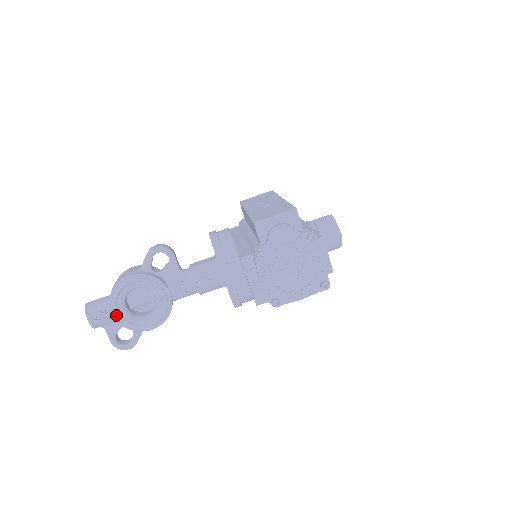
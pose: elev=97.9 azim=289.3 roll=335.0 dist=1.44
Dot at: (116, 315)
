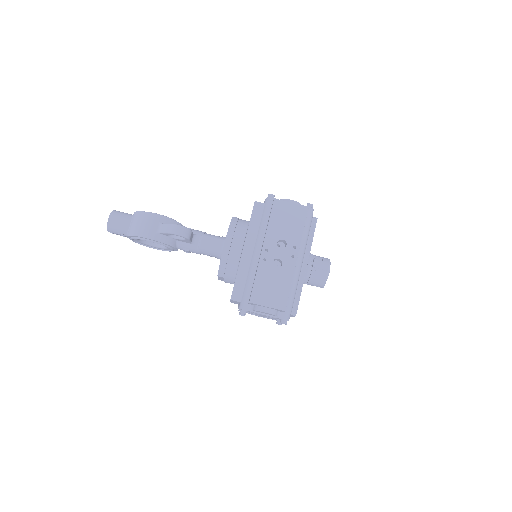
Dot at: occluded
